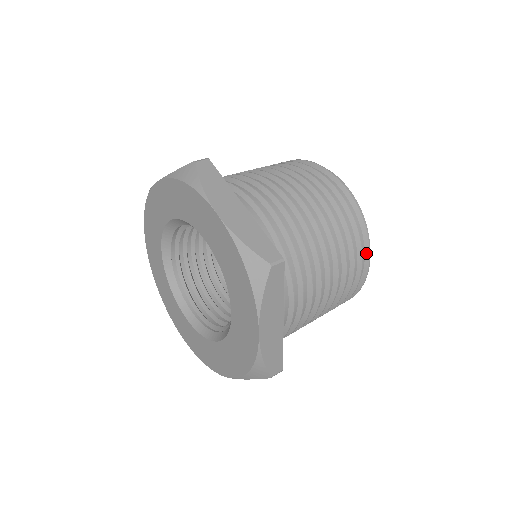
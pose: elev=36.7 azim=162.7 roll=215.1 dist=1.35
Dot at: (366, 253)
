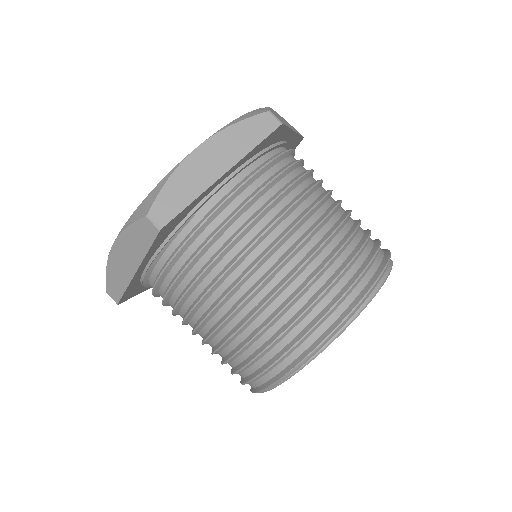
Dot at: (357, 299)
